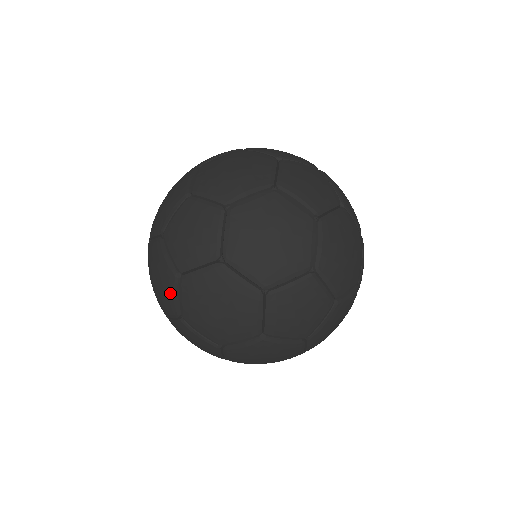
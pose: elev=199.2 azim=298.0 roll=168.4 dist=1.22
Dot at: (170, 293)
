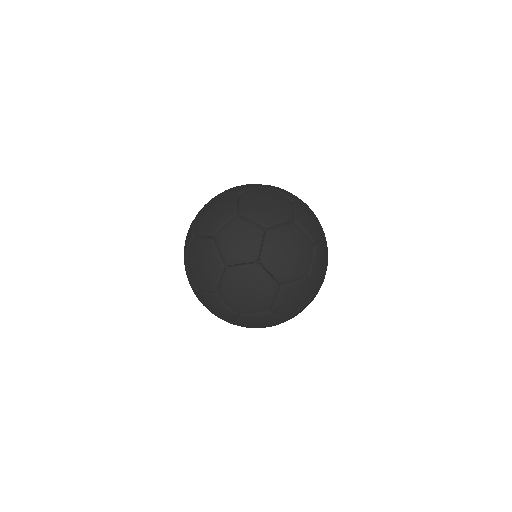
Dot at: (188, 278)
